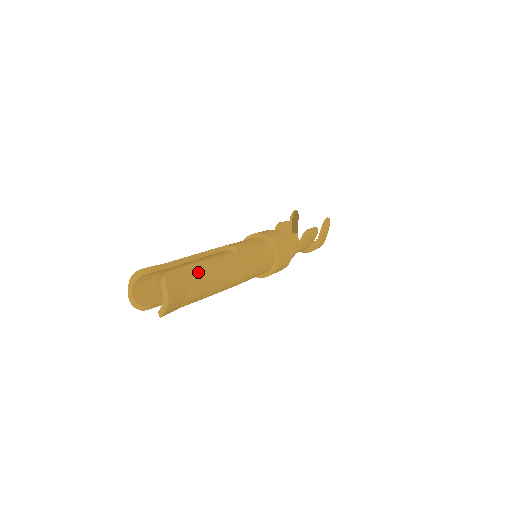
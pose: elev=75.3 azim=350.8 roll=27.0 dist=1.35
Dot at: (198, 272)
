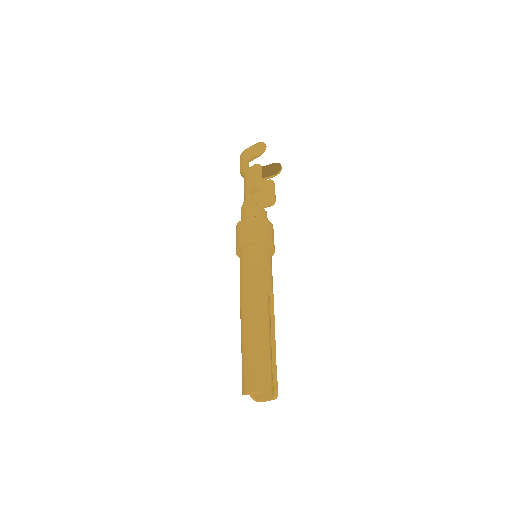
Dot at: occluded
